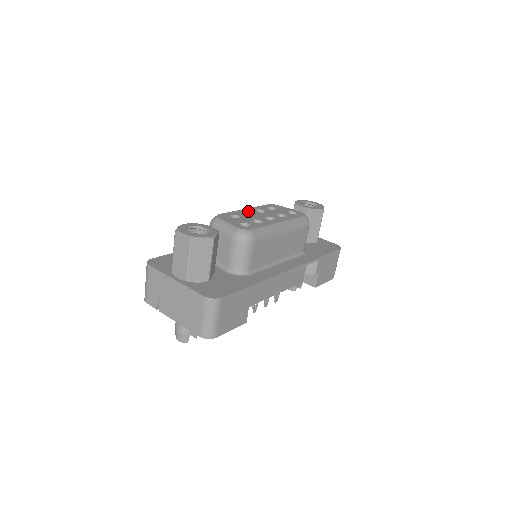
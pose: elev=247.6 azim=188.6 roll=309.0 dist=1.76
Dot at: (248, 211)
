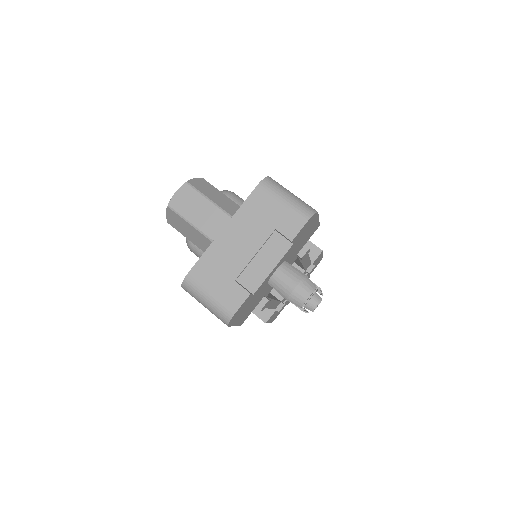
Dot at: occluded
